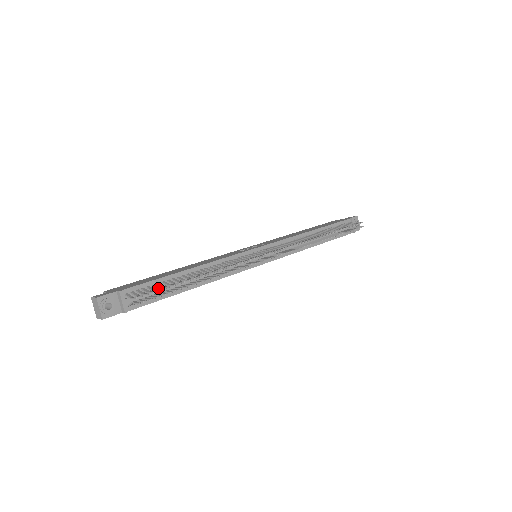
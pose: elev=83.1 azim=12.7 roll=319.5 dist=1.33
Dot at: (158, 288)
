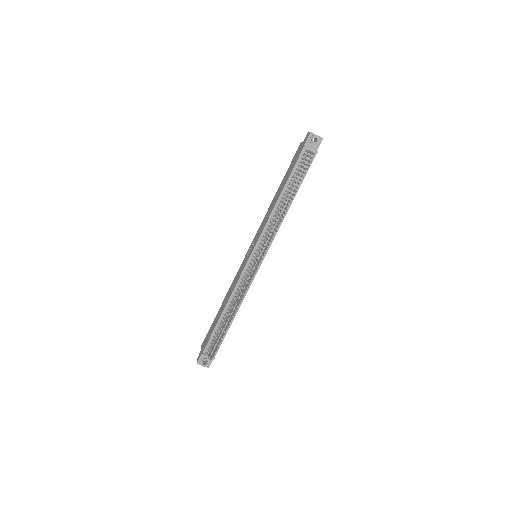
Dot at: (215, 341)
